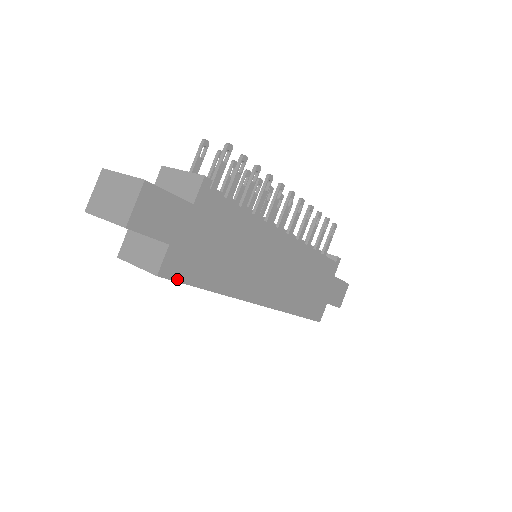
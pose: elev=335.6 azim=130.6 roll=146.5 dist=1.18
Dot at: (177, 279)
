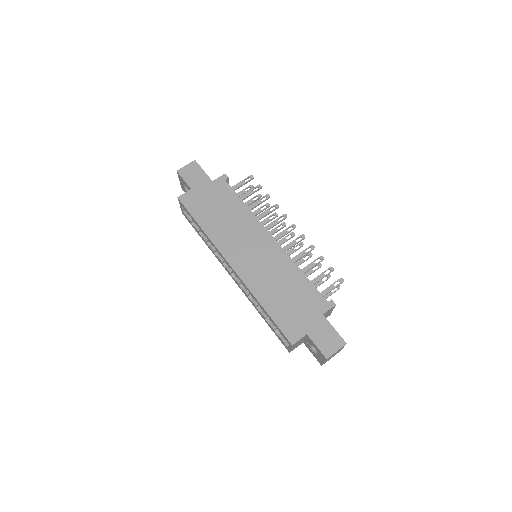
Dot at: (186, 206)
